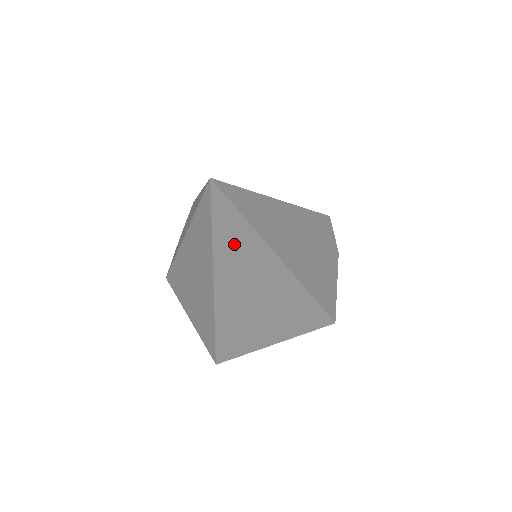
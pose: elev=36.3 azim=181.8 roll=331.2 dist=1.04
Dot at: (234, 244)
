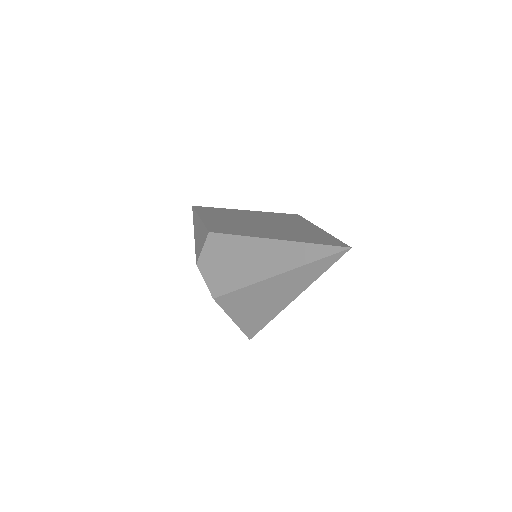
Dot at: occluded
